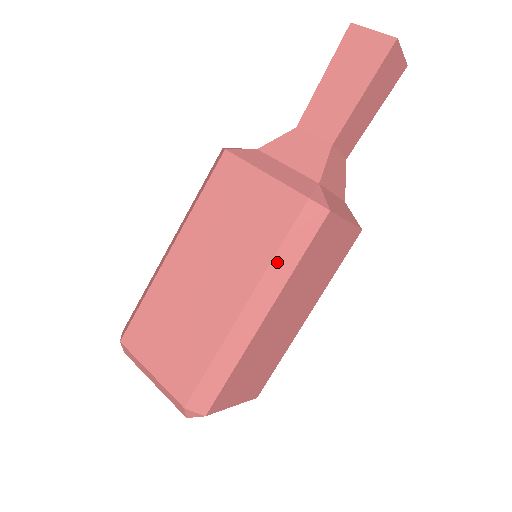
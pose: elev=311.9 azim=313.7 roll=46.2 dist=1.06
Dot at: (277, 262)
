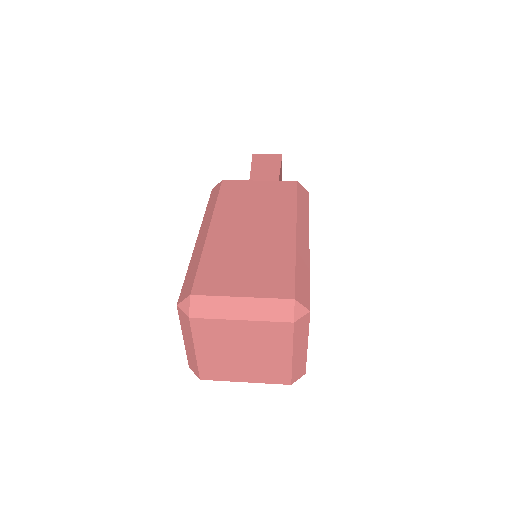
Dot at: (299, 209)
